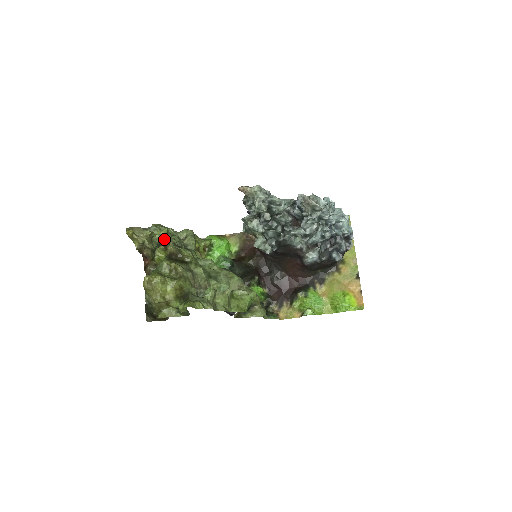
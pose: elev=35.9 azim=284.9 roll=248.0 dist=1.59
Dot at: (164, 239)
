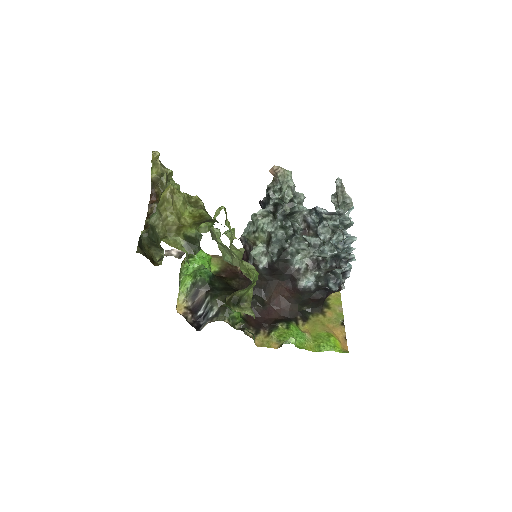
Dot at: occluded
